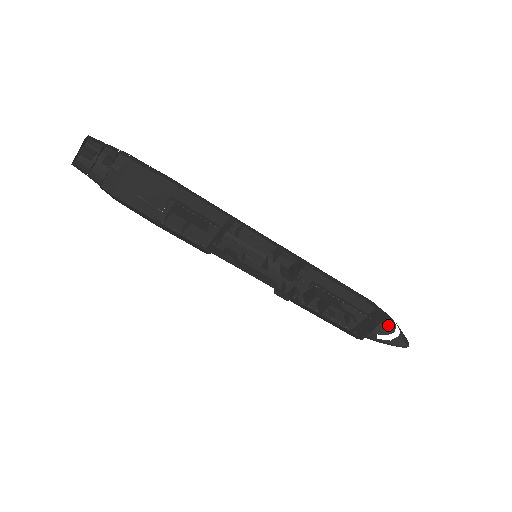
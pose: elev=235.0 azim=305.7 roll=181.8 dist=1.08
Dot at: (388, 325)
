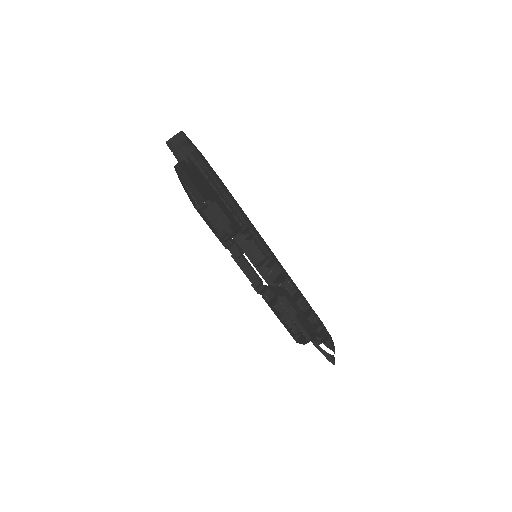
Dot at: (332, 344)
